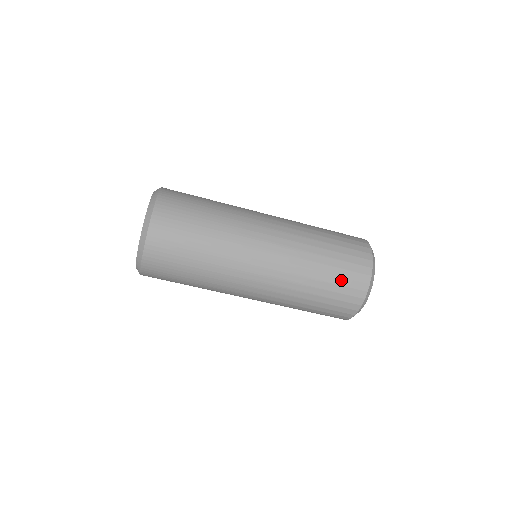
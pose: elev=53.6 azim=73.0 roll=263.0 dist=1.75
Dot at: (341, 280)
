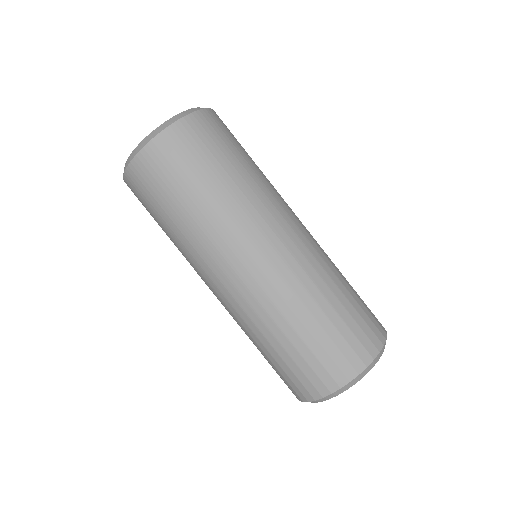
Dot at: (338, 337)
